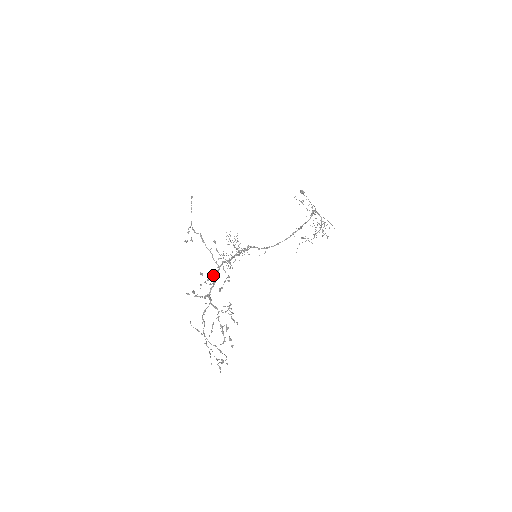
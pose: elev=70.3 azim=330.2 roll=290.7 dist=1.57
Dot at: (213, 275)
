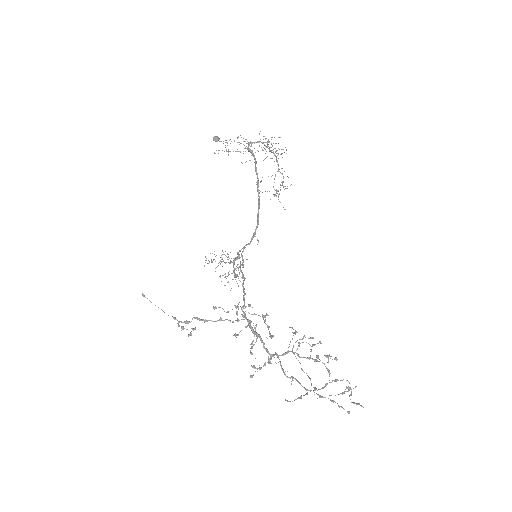
Dot at: occluded
